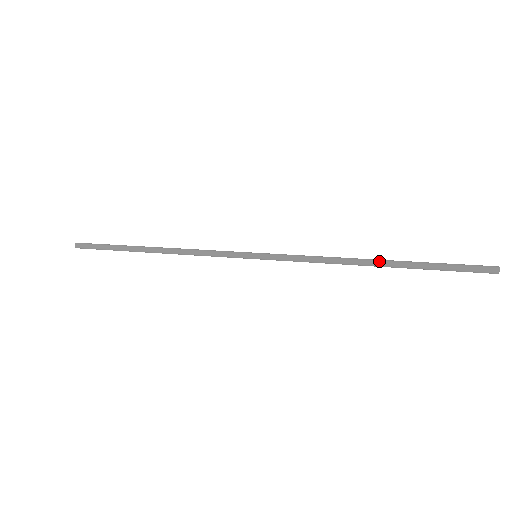
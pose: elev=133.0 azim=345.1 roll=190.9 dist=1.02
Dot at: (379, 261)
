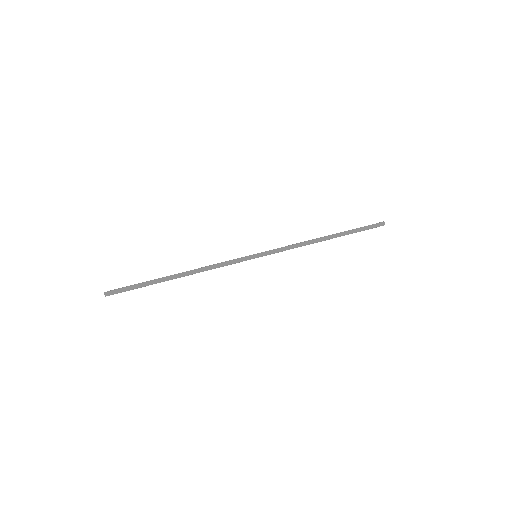
Dot at: (329, 236)
